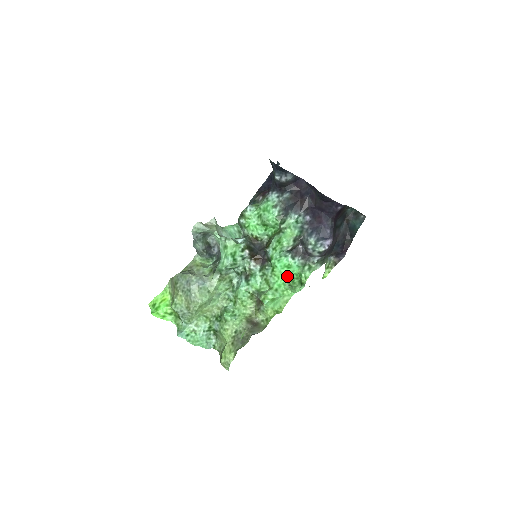
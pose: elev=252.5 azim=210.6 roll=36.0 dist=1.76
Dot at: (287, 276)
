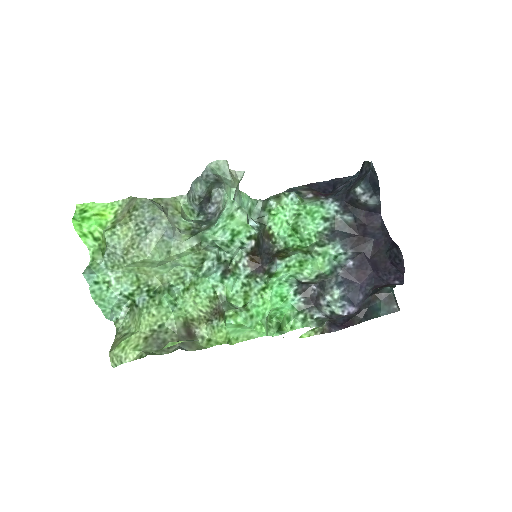
Dot at: (273, 308)
